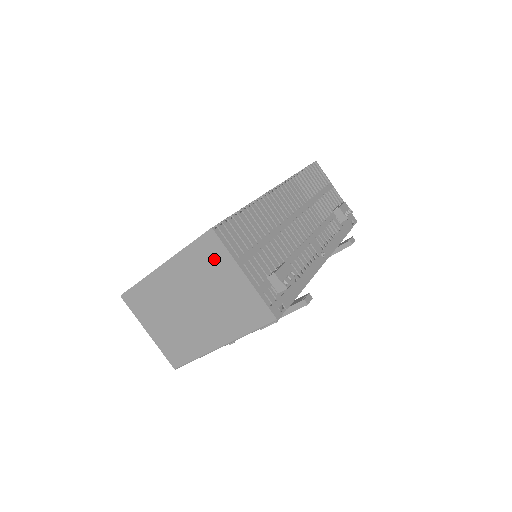
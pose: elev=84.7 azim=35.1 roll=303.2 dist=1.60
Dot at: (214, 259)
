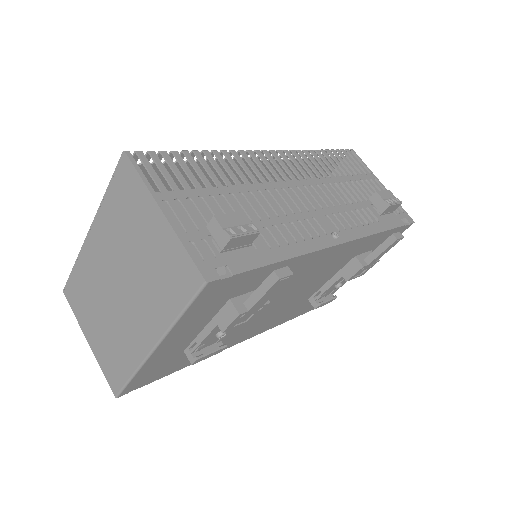
Dot at: (131, 200)
